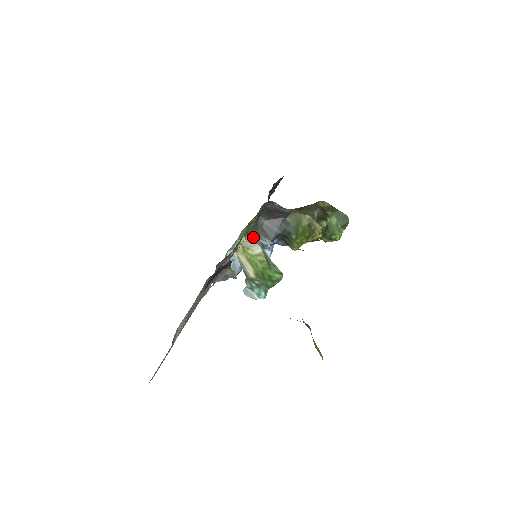
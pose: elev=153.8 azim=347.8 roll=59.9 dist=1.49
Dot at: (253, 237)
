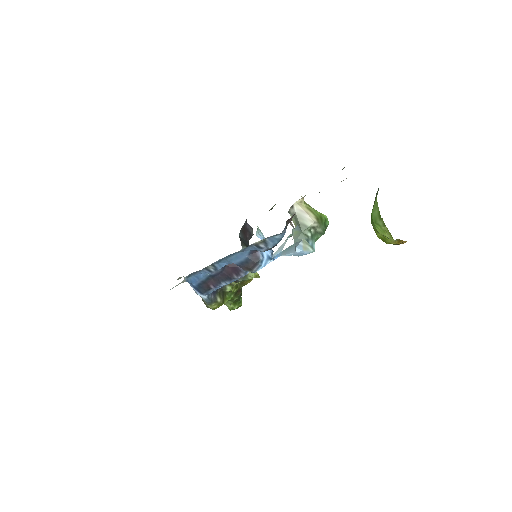
Dot at: occluded
